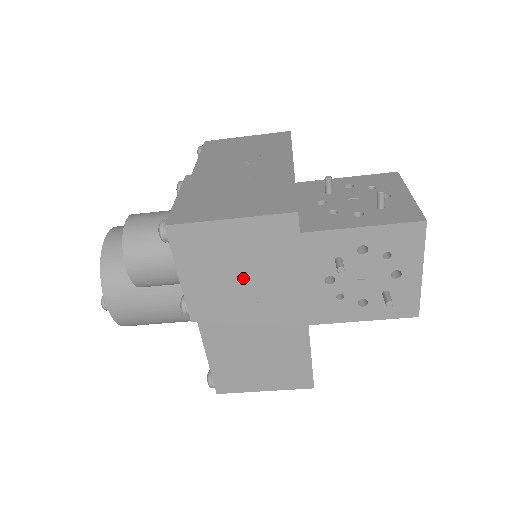
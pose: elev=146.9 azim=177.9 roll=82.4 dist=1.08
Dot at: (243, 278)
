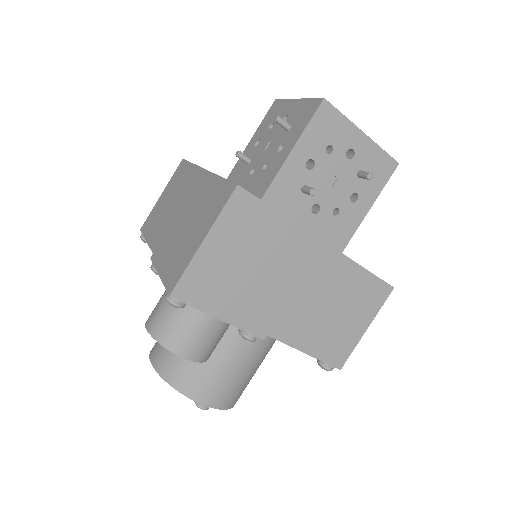
Dot at: (259, 270)
